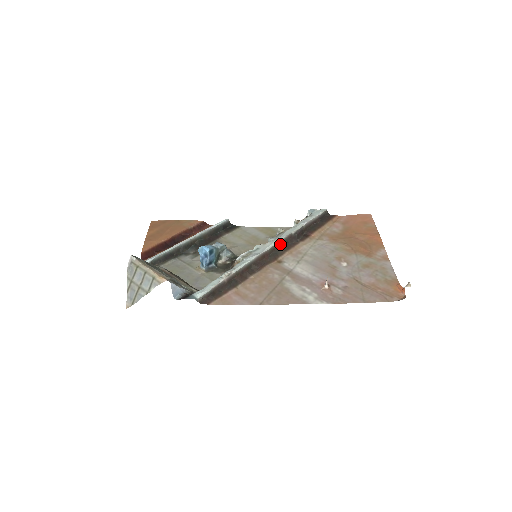
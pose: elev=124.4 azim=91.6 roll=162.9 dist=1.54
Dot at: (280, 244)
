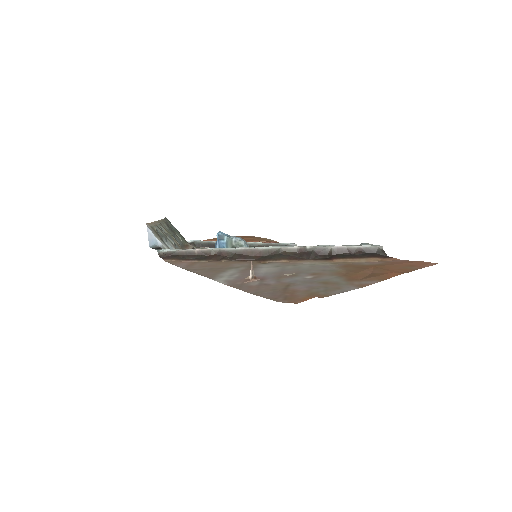
Dot at: (284, 251)
